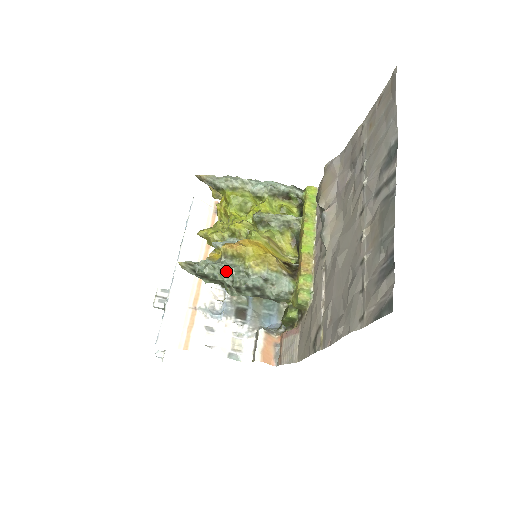
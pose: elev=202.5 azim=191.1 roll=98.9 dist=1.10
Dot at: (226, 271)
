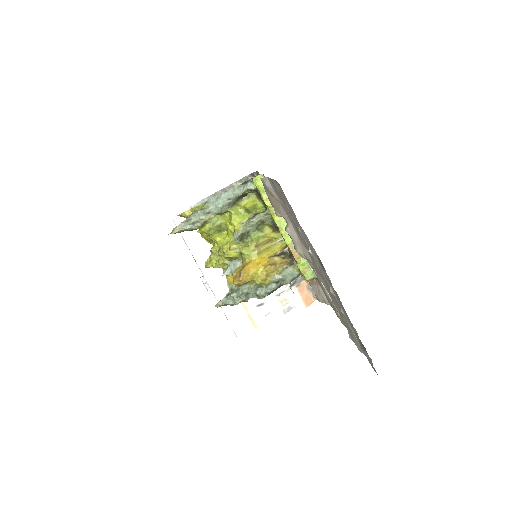
Dot at: (248, 293)
